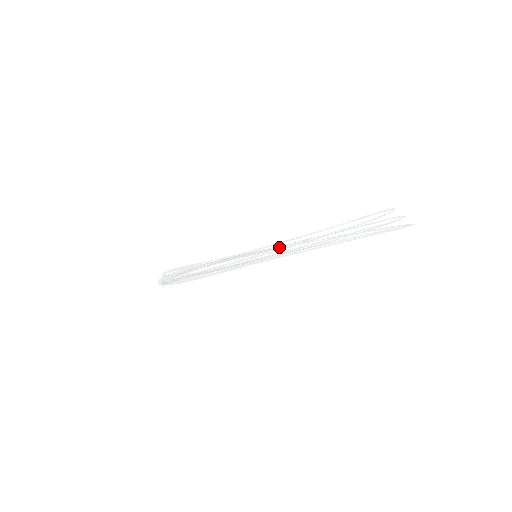
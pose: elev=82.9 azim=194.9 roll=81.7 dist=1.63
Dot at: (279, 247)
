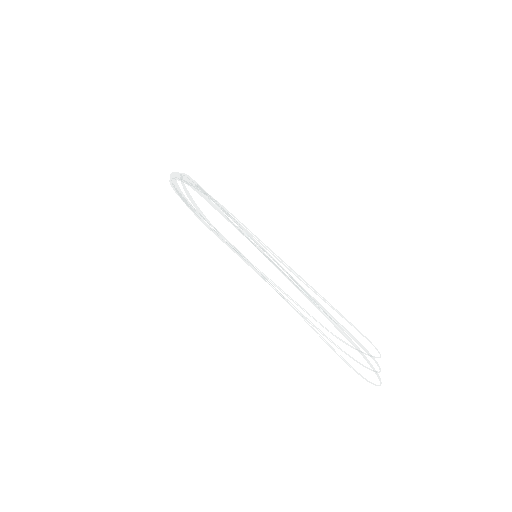
Dot at: occluded
